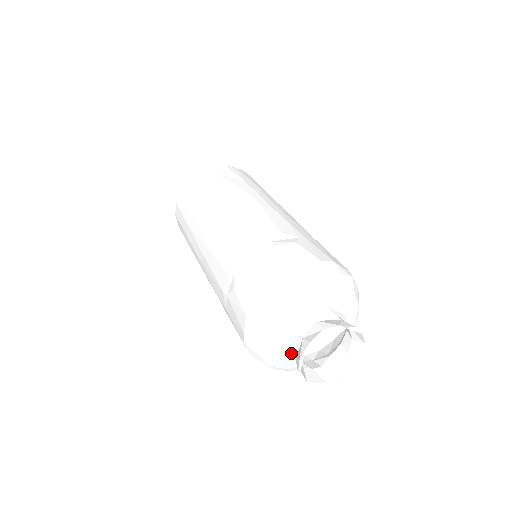
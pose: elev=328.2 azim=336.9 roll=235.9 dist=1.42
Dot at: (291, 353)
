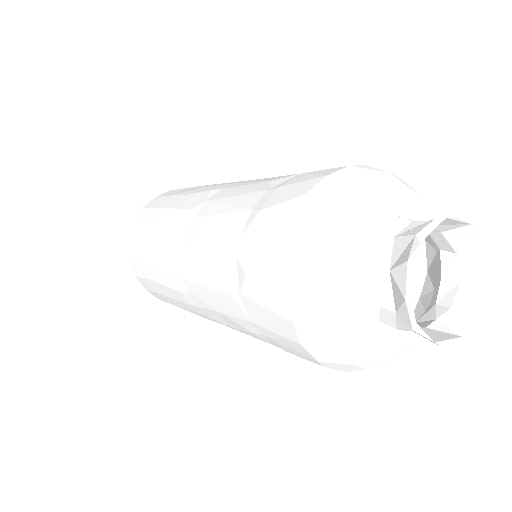
Dot at: (382, 312)
